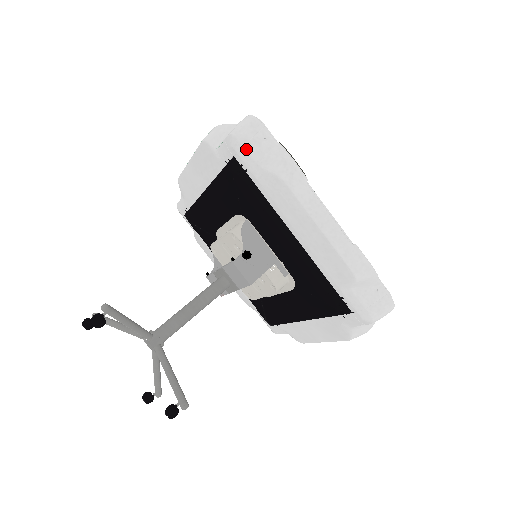
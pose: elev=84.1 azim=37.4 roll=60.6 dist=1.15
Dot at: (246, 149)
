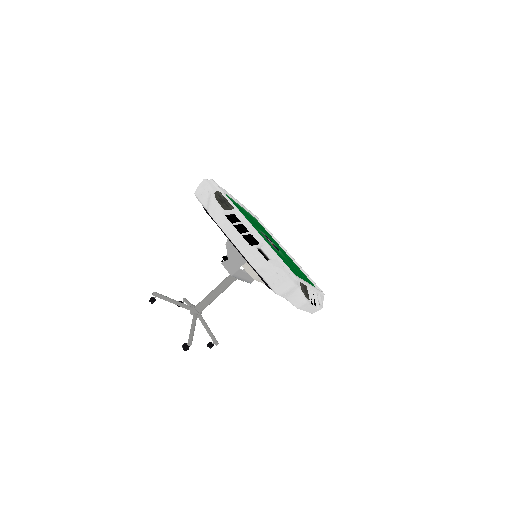
Dot at: (200, 200)
